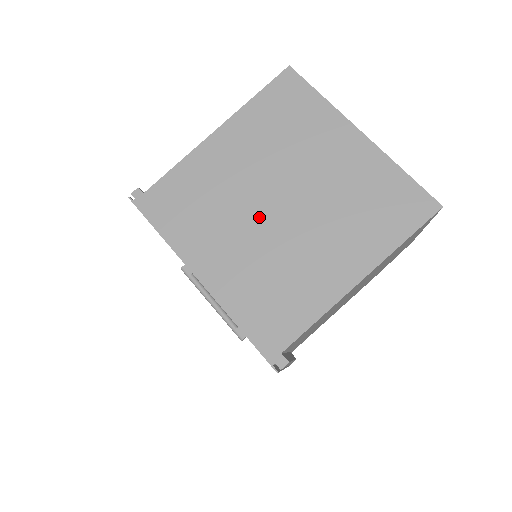
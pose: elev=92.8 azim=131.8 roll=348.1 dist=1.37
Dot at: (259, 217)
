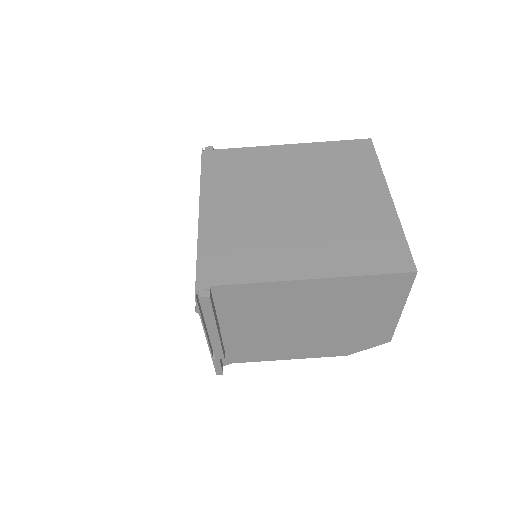
Dot at: (274, 201)
